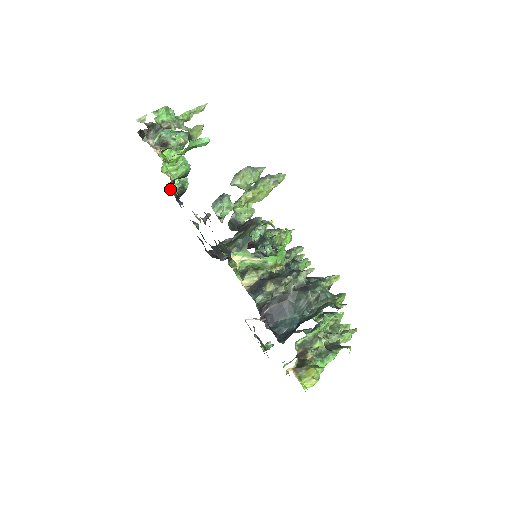
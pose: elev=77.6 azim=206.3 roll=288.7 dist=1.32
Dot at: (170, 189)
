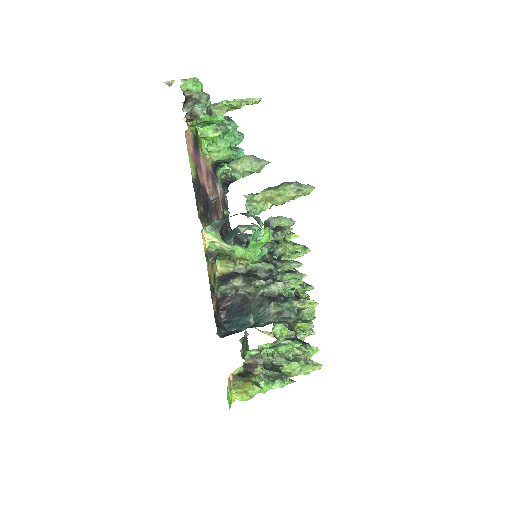
Dot at: occluded
